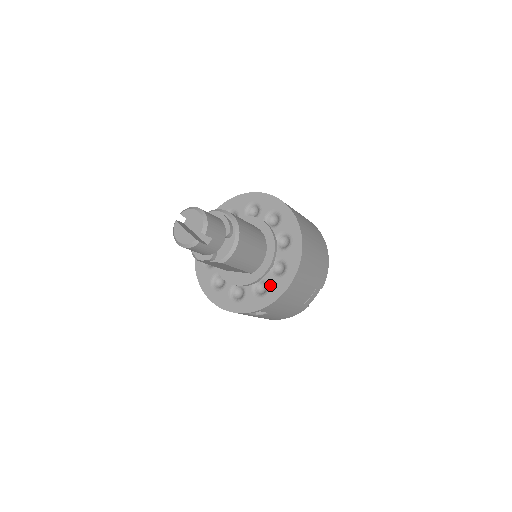
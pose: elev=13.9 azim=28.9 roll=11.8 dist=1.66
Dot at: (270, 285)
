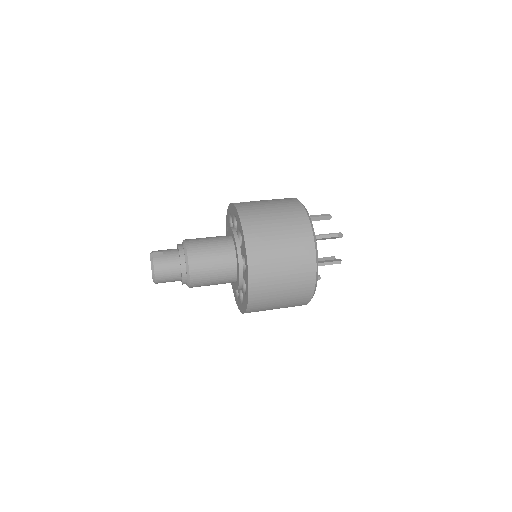
Dot at: occluded
